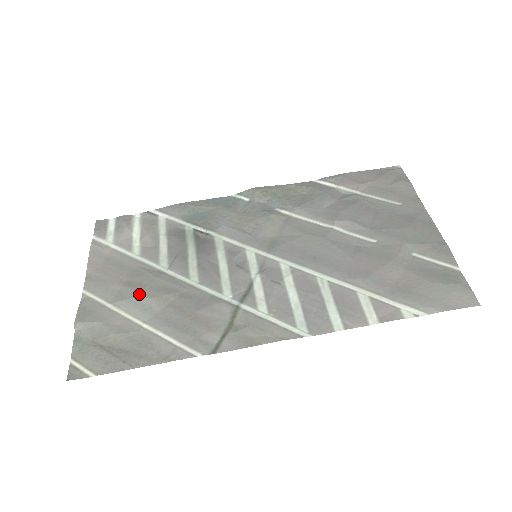
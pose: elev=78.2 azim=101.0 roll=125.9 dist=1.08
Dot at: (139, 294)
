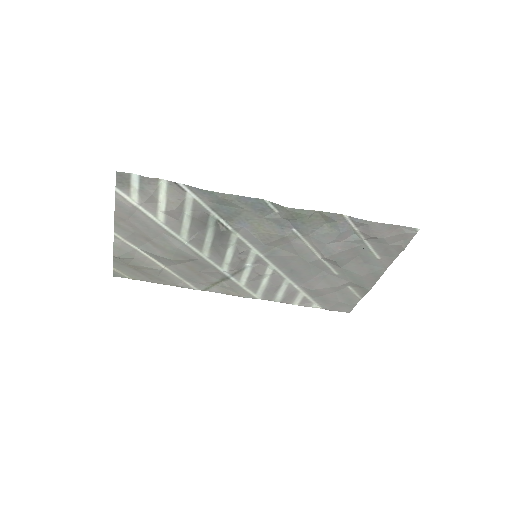
Dot at: (163, 255)
